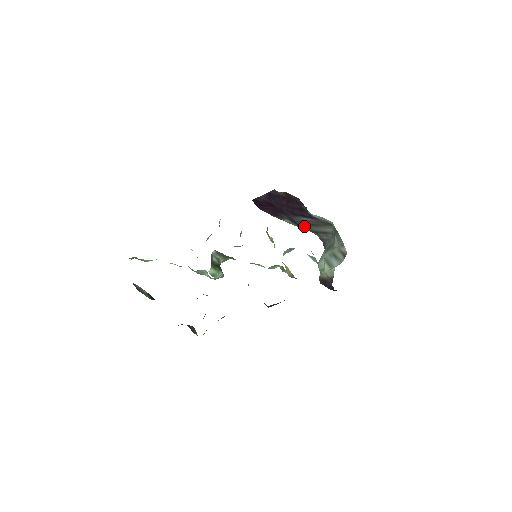
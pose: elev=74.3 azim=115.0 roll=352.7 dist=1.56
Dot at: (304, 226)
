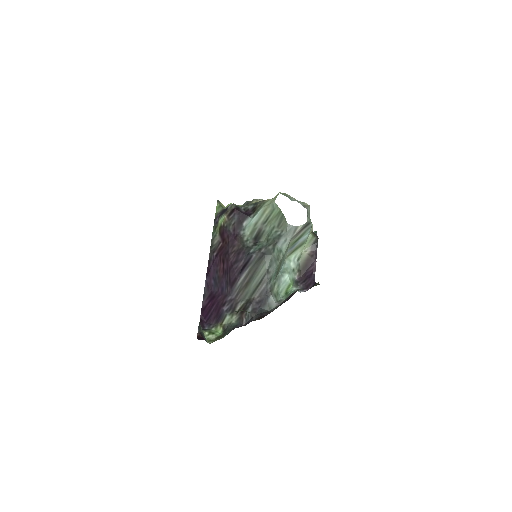
Dot at: (243, 297)
